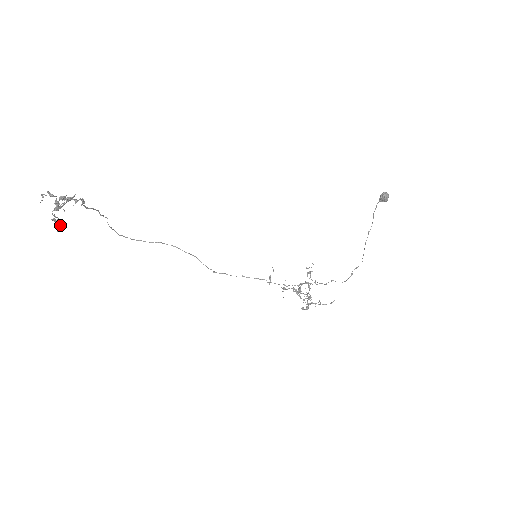
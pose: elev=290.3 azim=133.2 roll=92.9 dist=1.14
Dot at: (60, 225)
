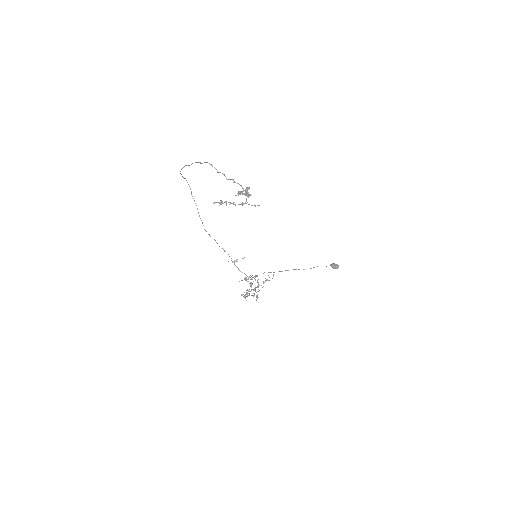
Dot at: (222, 203)
